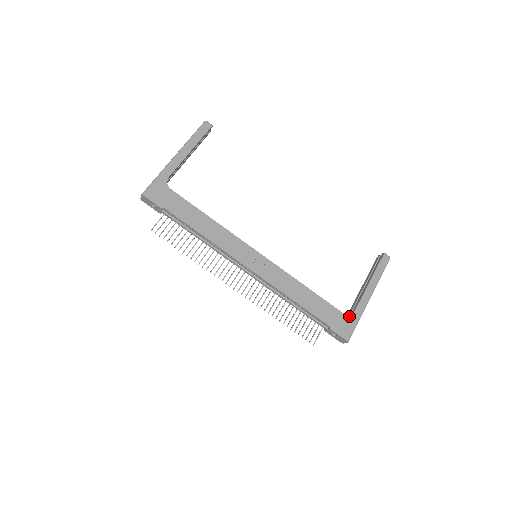
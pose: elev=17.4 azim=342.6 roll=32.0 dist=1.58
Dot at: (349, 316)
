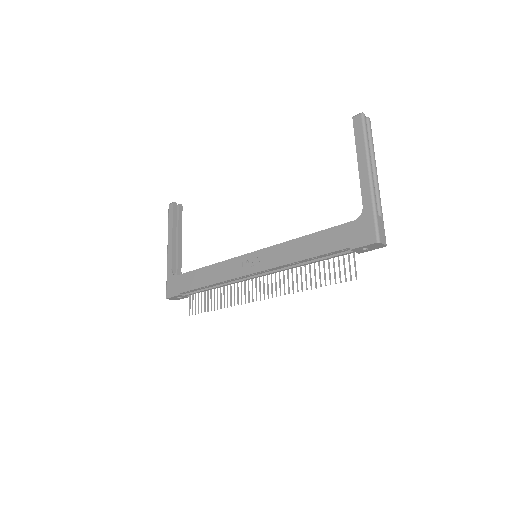
Dot at: (360, 217)
